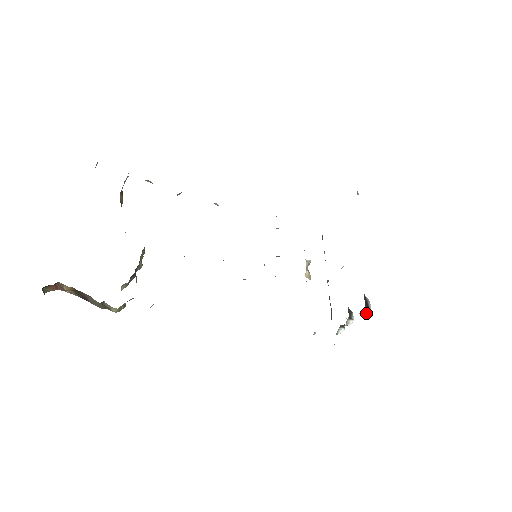
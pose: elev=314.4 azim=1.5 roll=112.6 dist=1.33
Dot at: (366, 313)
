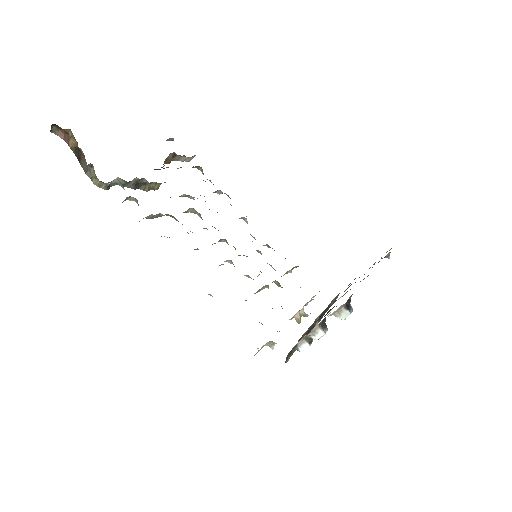
Dot at: (343, 318)
